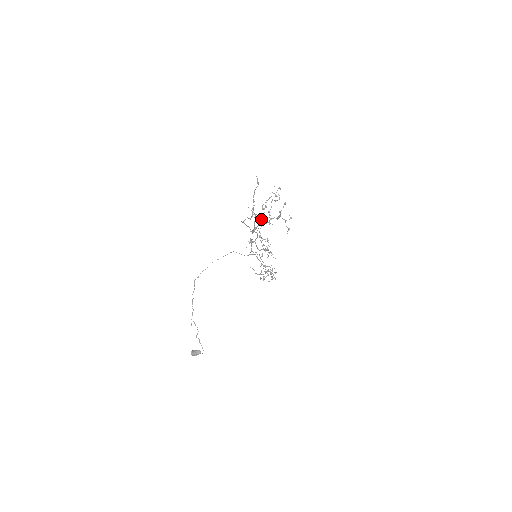
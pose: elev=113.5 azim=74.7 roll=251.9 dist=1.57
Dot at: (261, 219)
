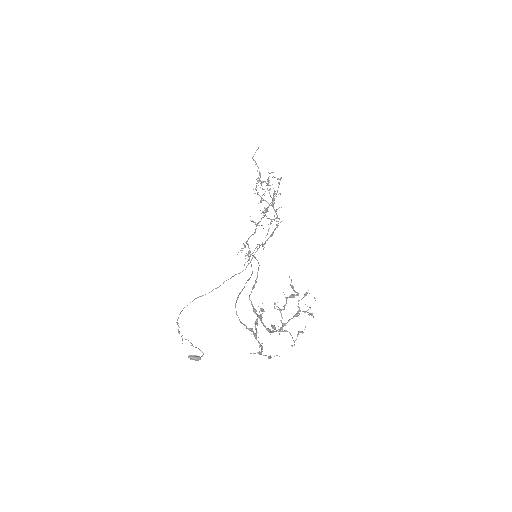
Dot at: (269, 332)
